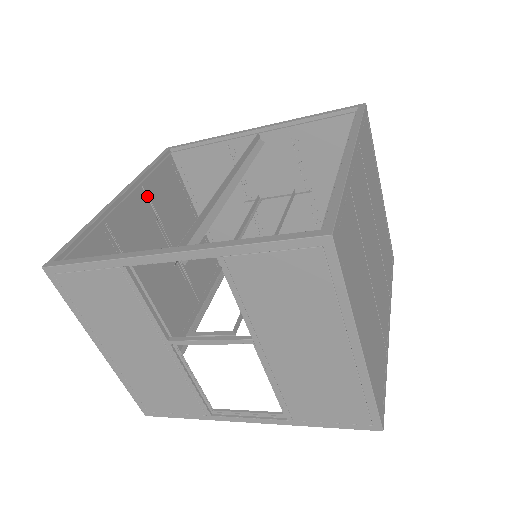
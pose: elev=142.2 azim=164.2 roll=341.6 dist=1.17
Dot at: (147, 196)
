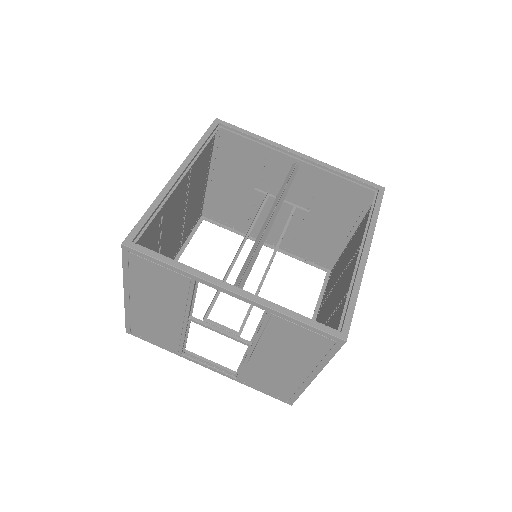
Dot at: (191, 168)
